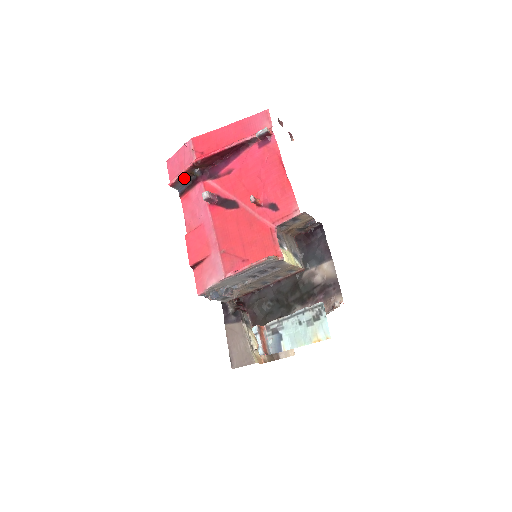
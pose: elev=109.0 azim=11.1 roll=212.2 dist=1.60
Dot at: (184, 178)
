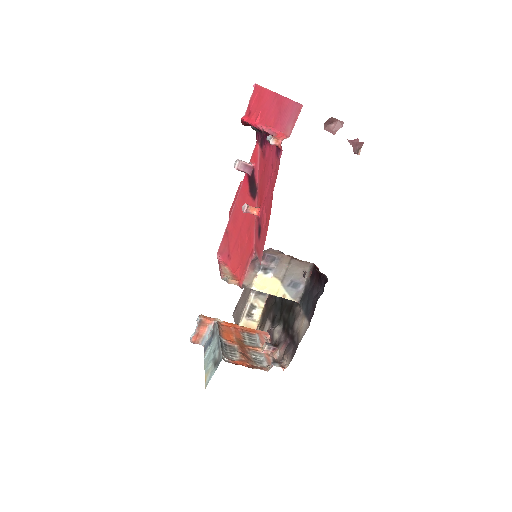
Dot at: occluded
